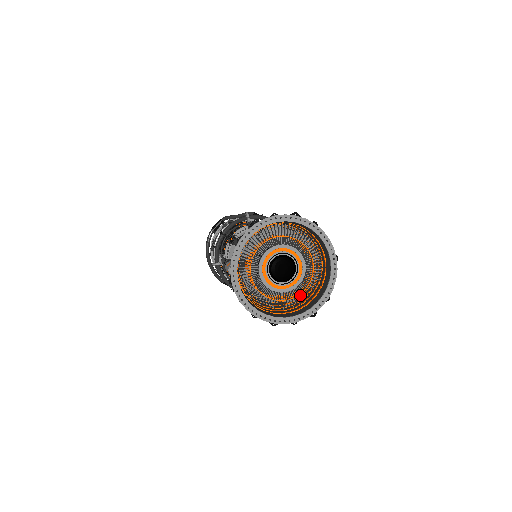
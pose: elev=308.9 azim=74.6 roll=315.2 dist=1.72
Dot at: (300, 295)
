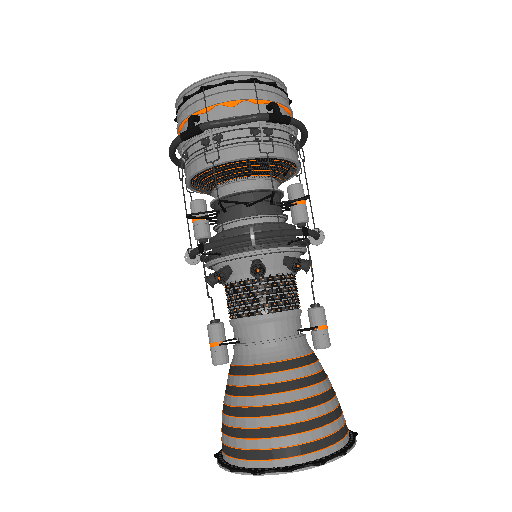
Dot at: occluded
